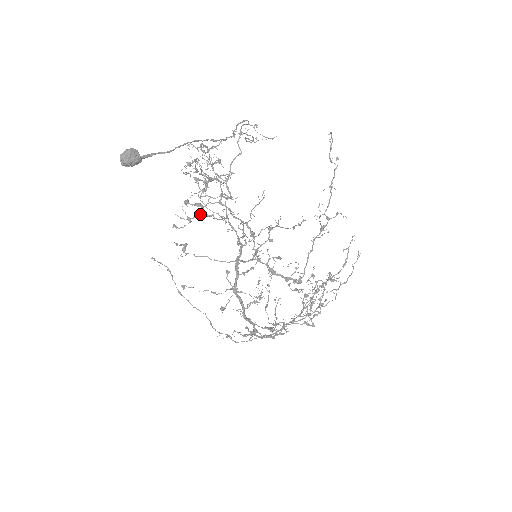
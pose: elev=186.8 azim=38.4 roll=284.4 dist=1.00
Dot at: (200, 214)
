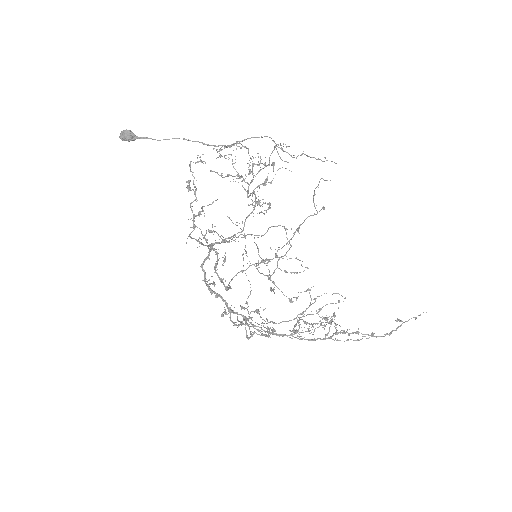
Dot at: (270, 203)
